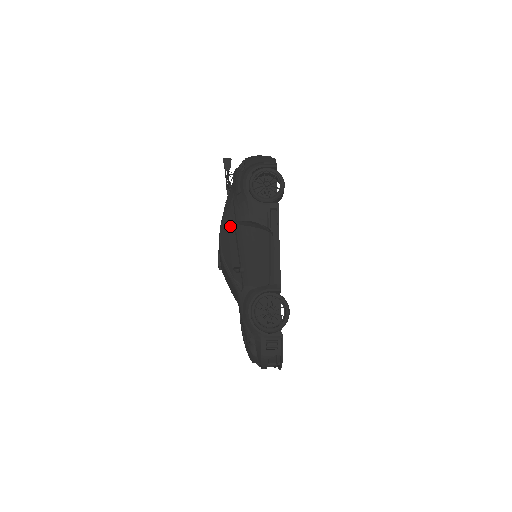
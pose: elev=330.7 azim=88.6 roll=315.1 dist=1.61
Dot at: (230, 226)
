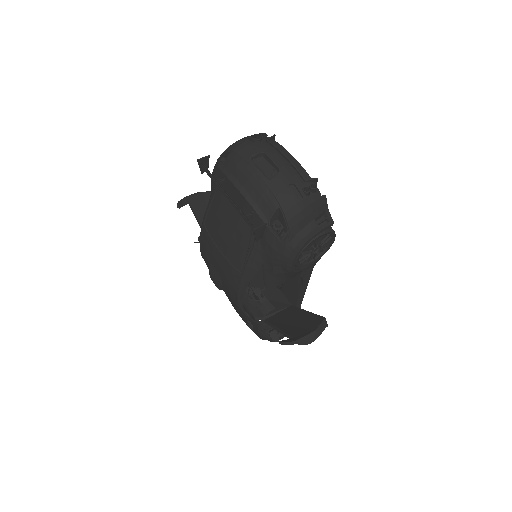
Dot at: (291, 344)
